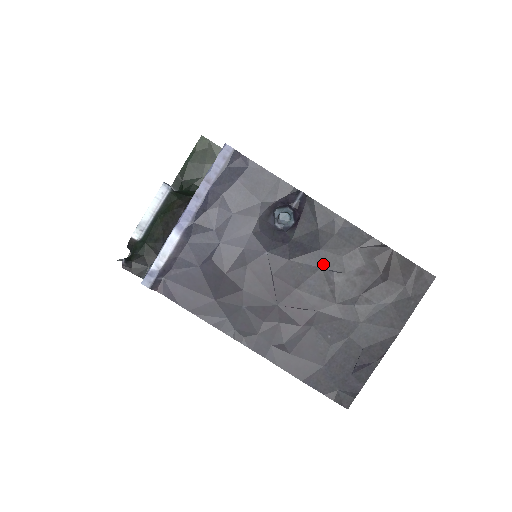
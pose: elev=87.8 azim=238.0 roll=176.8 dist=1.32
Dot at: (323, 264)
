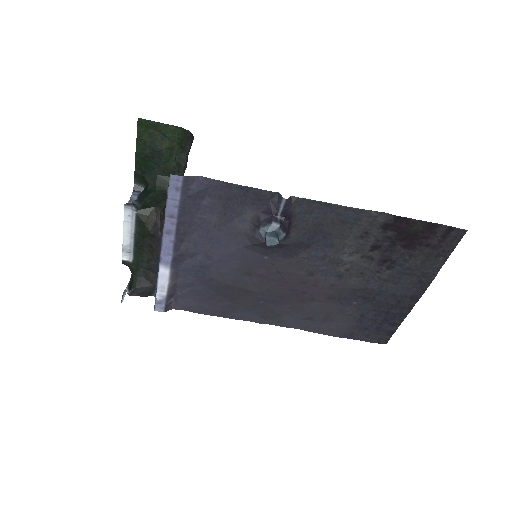
Dot at: (331, 251)
